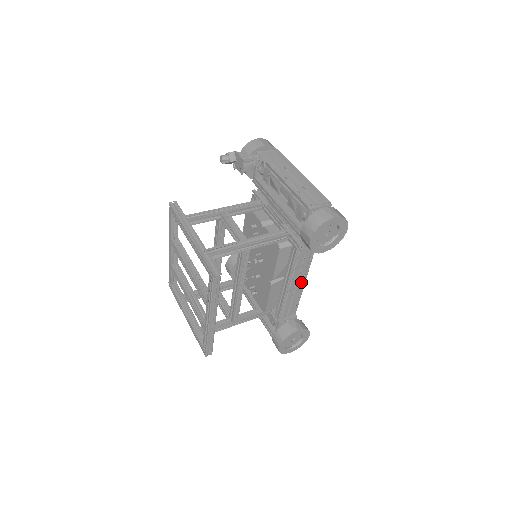
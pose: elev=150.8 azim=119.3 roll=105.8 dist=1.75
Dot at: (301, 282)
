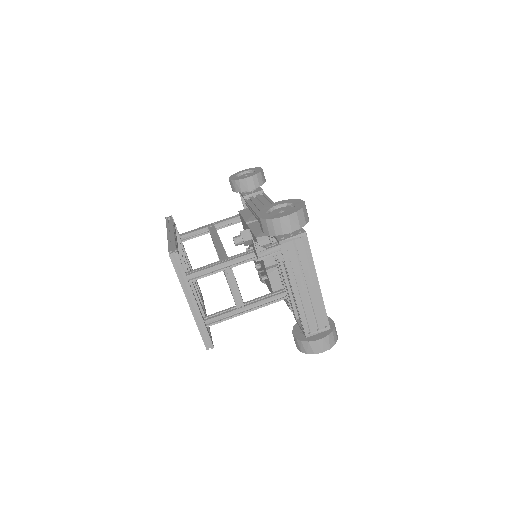
Dot at: occluded
